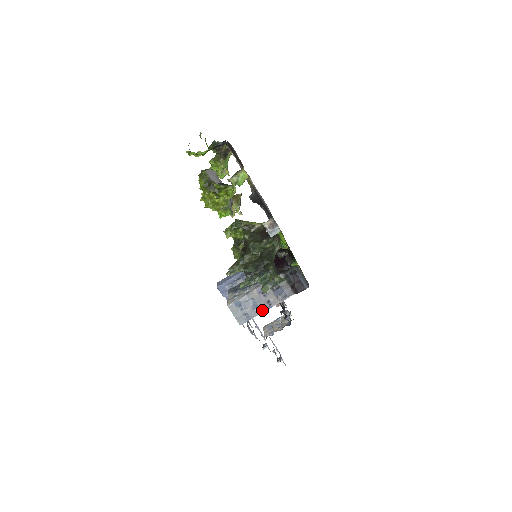
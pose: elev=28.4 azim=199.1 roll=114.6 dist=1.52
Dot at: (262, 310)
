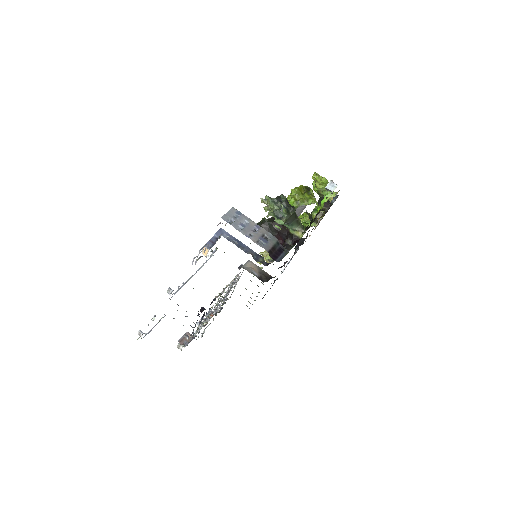
Dot at: (242, 231)
